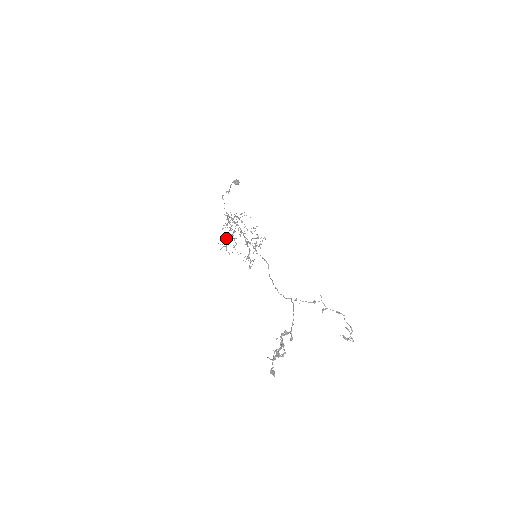
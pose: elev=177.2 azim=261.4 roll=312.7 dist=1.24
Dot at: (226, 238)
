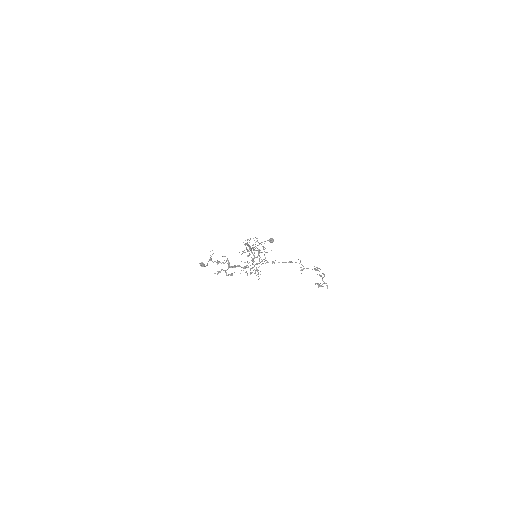
Dot at: (244, 262)
